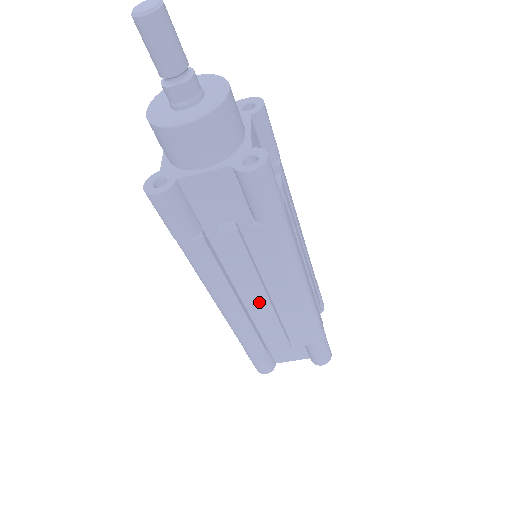
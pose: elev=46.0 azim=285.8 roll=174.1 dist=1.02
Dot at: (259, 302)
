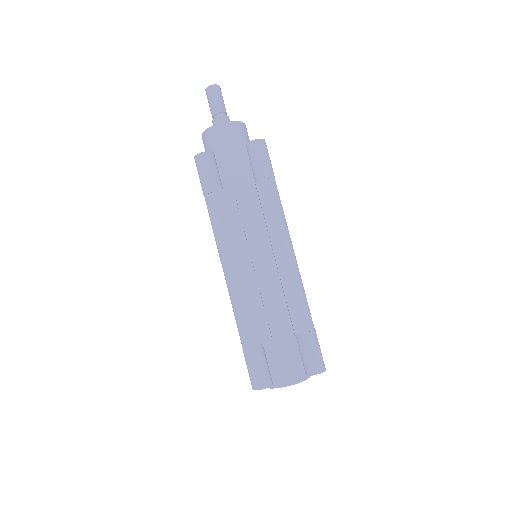
Dot at: (258, 263)
